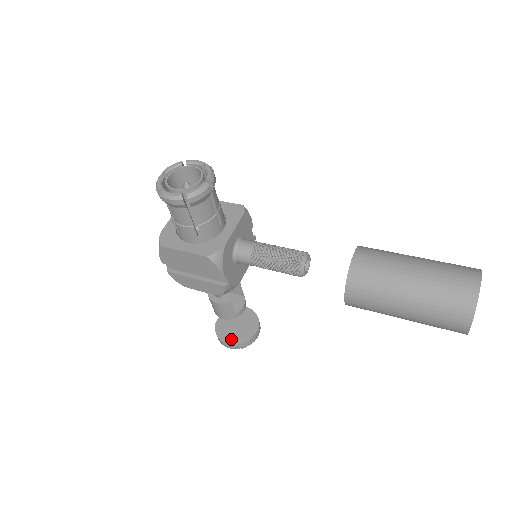
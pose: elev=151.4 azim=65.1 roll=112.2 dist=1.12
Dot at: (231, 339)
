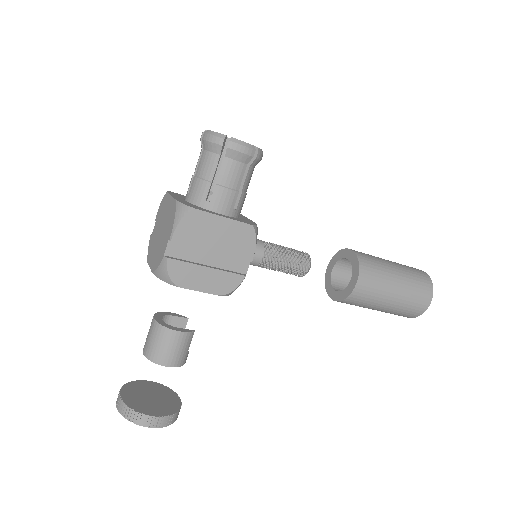
Dot at: (157, 411)
